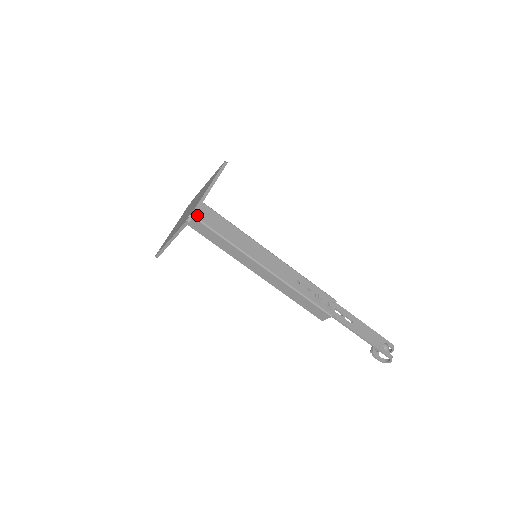
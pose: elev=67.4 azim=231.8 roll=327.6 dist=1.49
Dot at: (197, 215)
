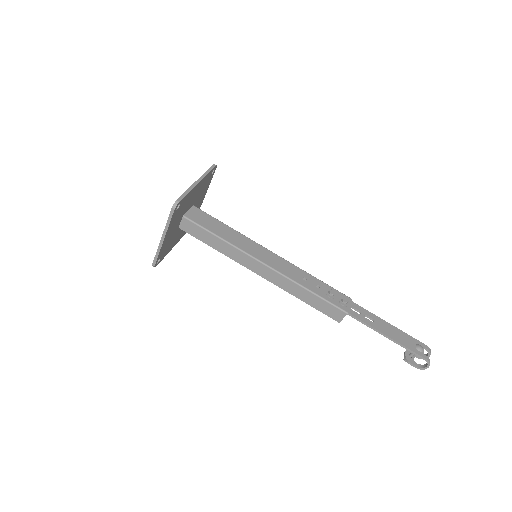
Dot at: (190, 217)
